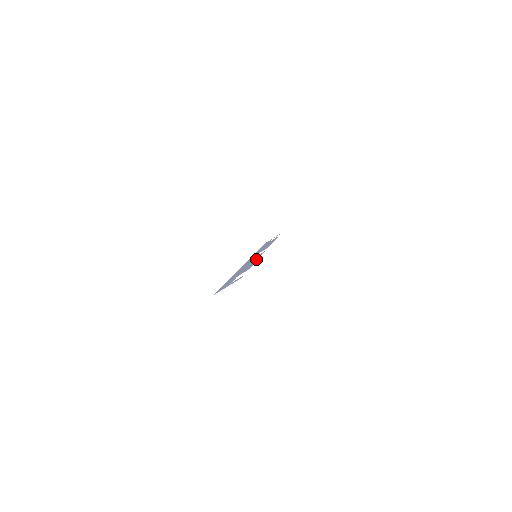
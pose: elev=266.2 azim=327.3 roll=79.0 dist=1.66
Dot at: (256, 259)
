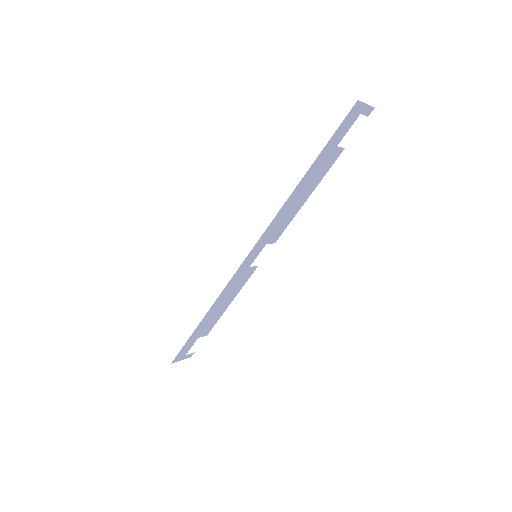
Dot at: (301, 204)
